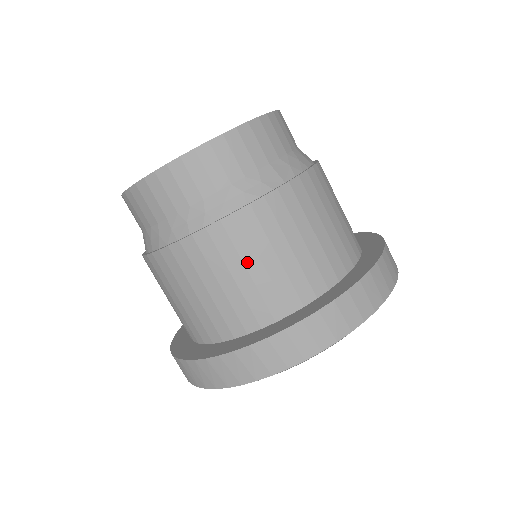
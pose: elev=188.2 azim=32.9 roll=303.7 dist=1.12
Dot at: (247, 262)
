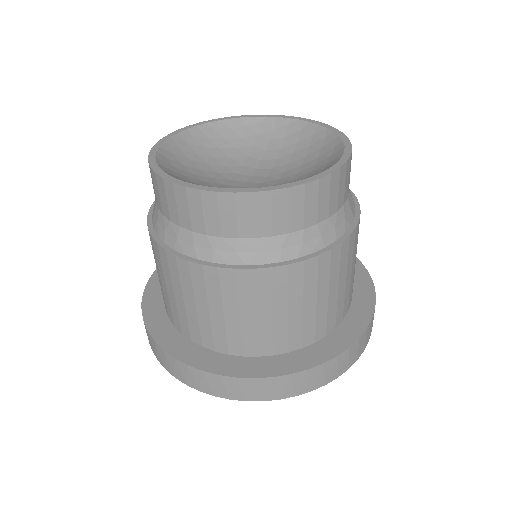
Dot at: (320, 293)
